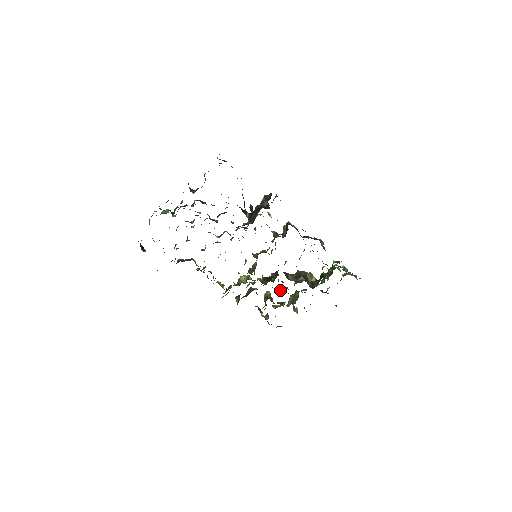
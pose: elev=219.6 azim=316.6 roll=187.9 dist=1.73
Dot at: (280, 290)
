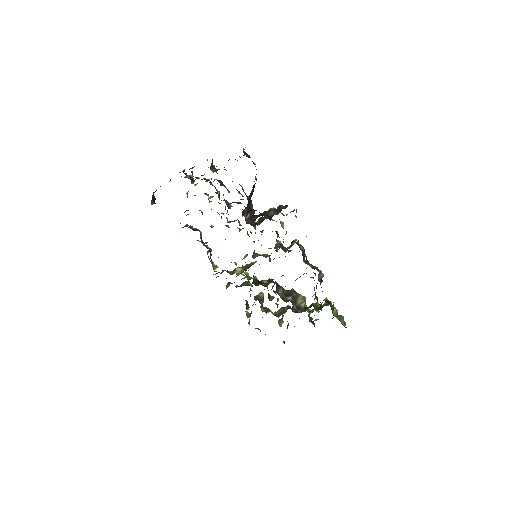
Dot at: (271, 297)
